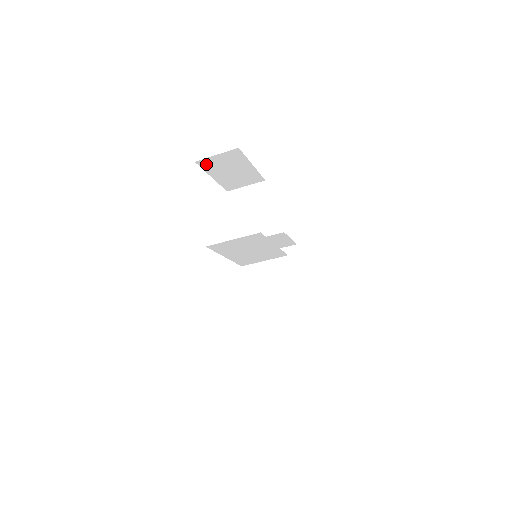
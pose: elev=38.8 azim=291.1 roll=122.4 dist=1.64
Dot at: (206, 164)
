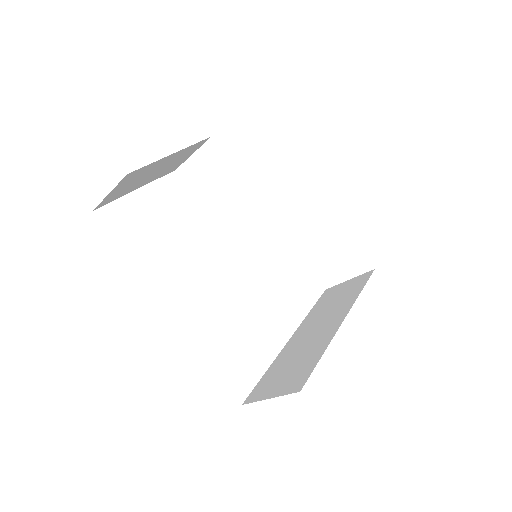
Dot at: (110, 199)
